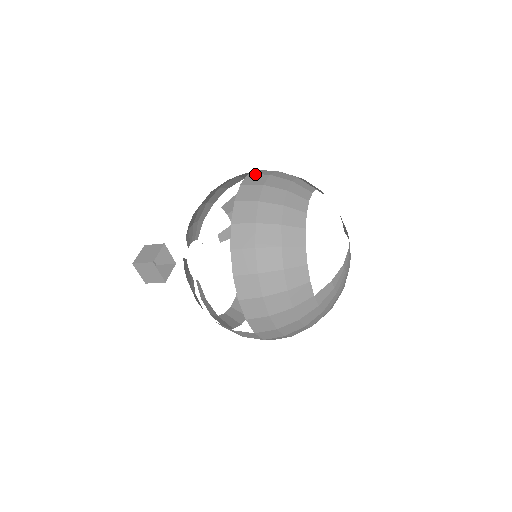
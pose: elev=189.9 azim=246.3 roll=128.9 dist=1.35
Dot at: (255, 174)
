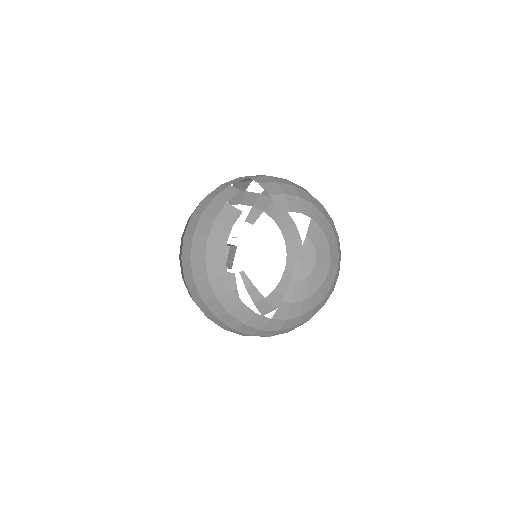
Dot at: (194, 215)
